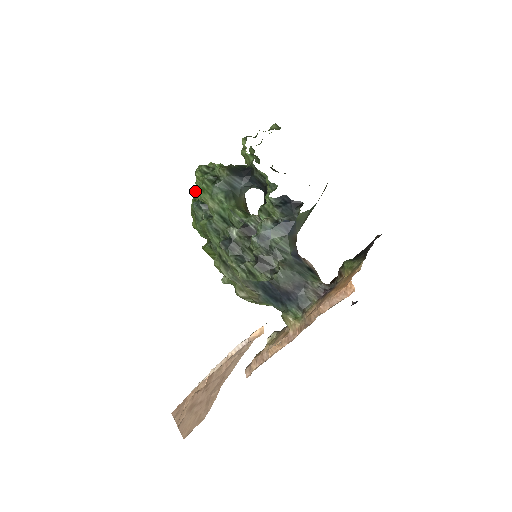
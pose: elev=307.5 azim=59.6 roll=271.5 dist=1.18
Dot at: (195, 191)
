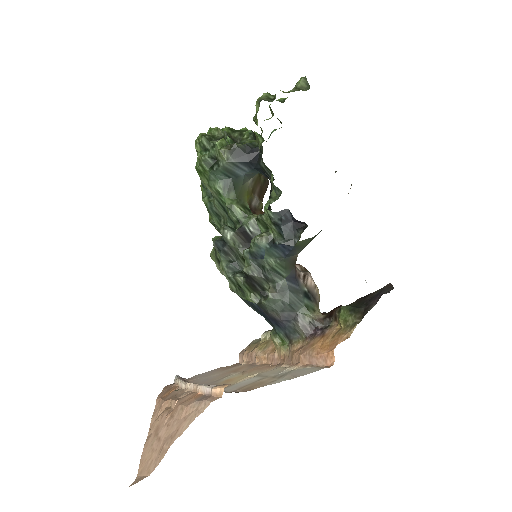
Dot at: occluded
